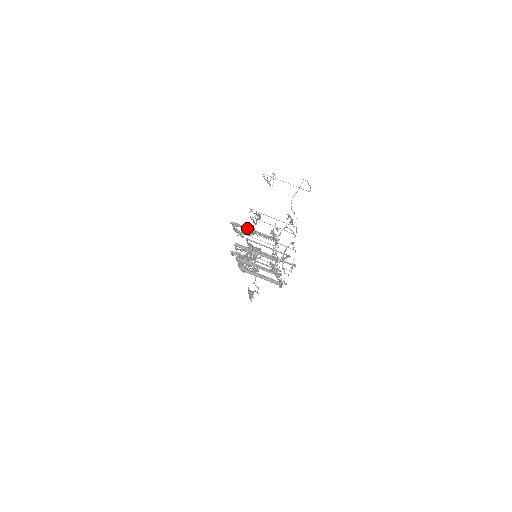
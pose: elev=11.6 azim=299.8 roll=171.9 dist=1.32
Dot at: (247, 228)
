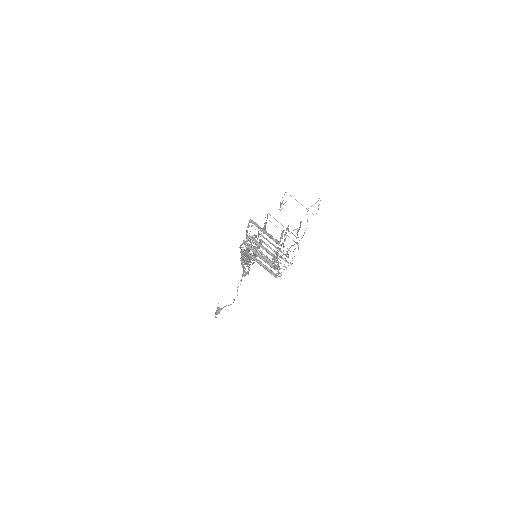
Dot at: (260, 228)
